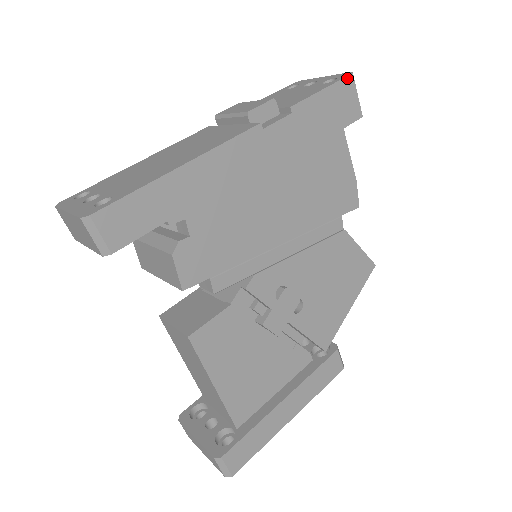
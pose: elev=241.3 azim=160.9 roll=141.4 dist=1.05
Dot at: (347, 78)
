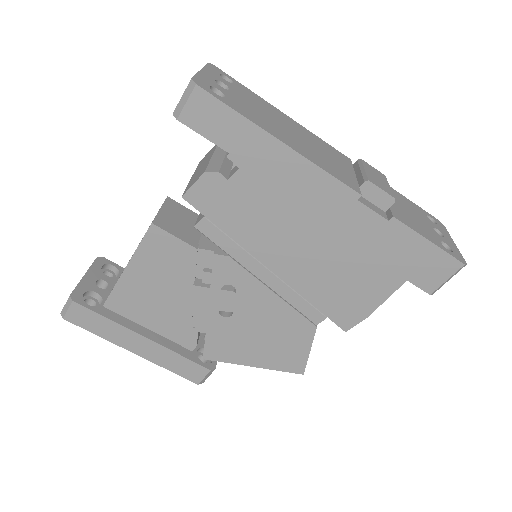
Dot at: (456, 261)
